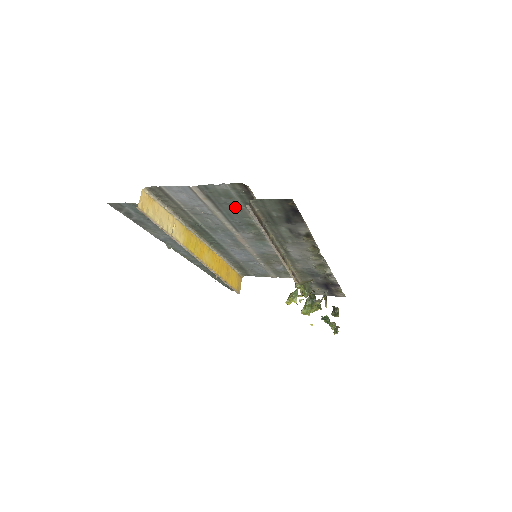
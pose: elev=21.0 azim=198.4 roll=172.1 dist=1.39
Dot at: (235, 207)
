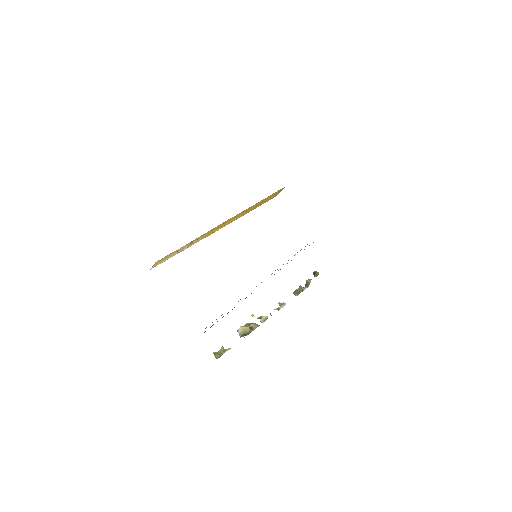
Dot at: occluded
